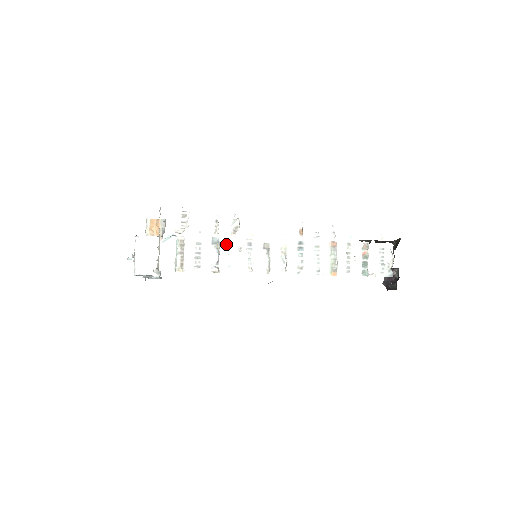
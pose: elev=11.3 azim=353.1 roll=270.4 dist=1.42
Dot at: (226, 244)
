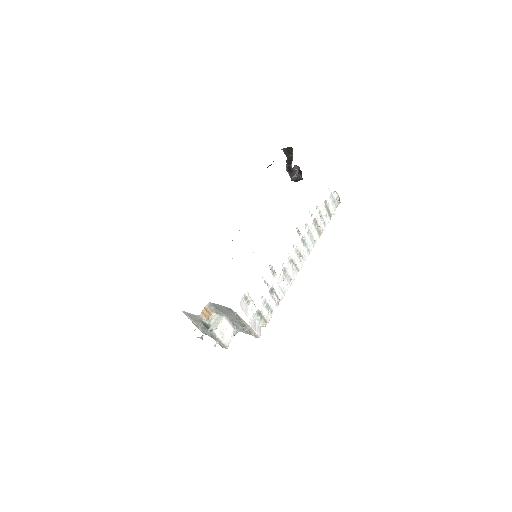
Dot at: (276, 285)
